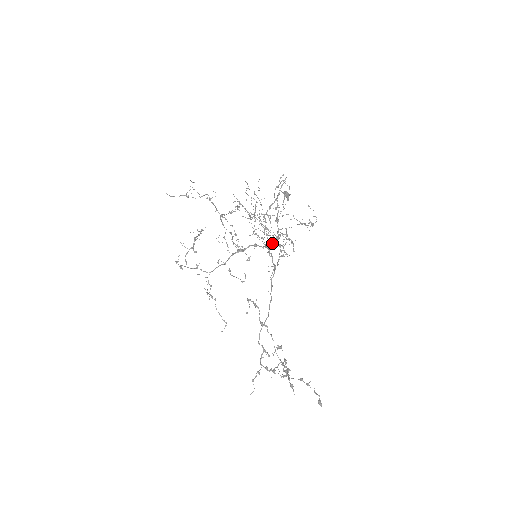
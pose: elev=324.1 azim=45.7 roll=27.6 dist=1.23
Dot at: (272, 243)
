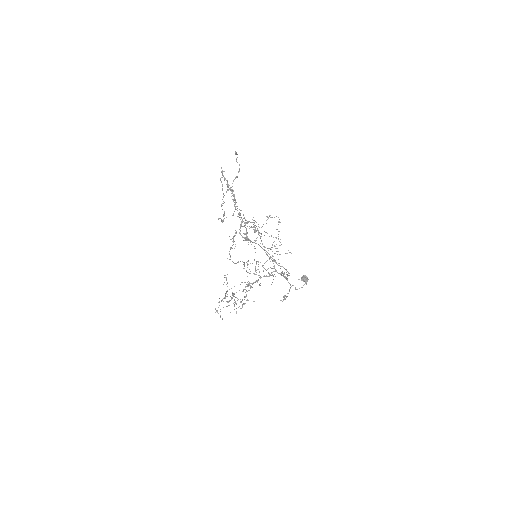
Dot at: (264, 247)
